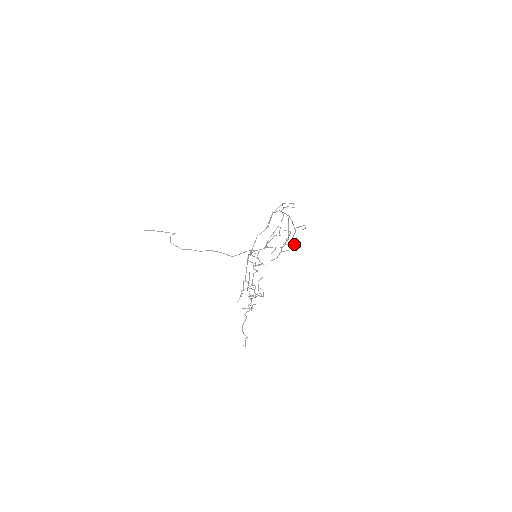
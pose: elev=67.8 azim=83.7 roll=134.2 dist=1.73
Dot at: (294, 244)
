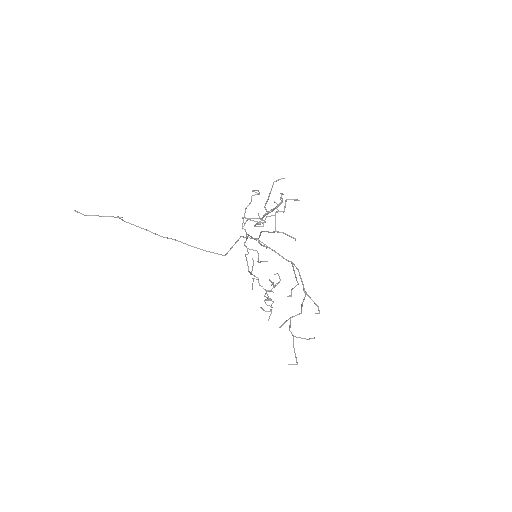
Dot at: occluded
